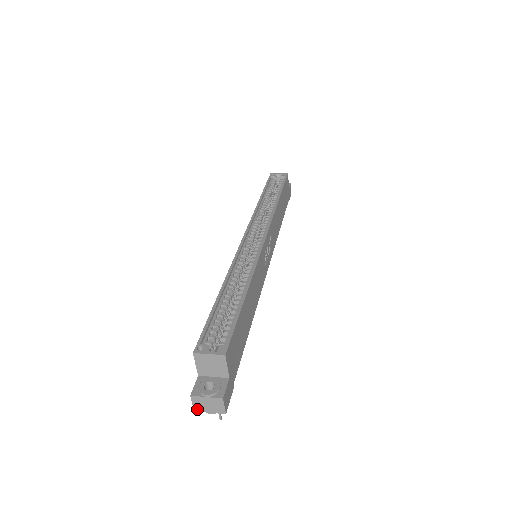
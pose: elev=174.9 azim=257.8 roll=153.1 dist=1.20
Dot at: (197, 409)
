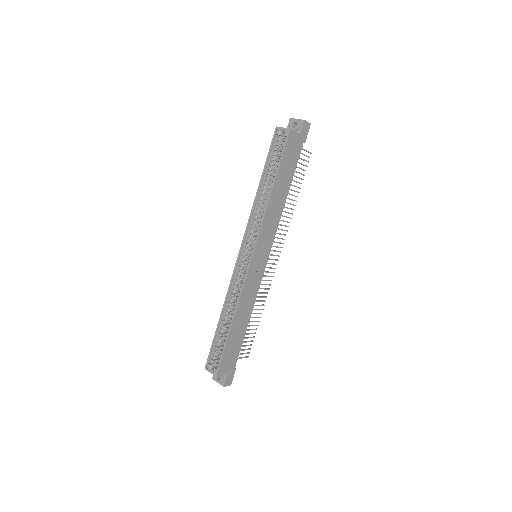
Dot at: occluded
